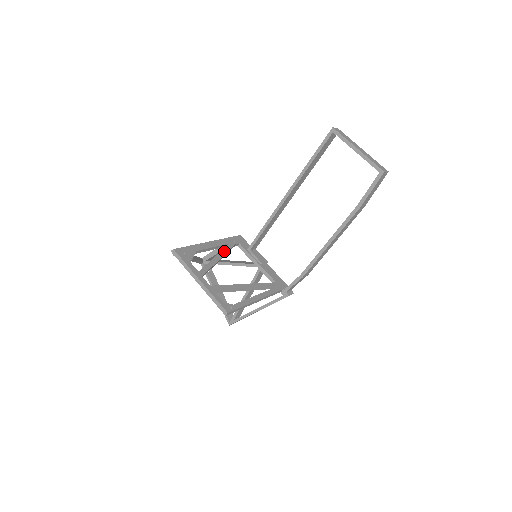
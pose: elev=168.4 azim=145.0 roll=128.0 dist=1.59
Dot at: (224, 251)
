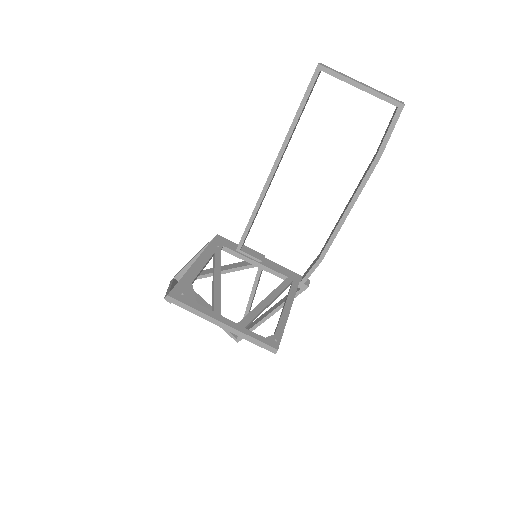
Dot at: (217, 266)
